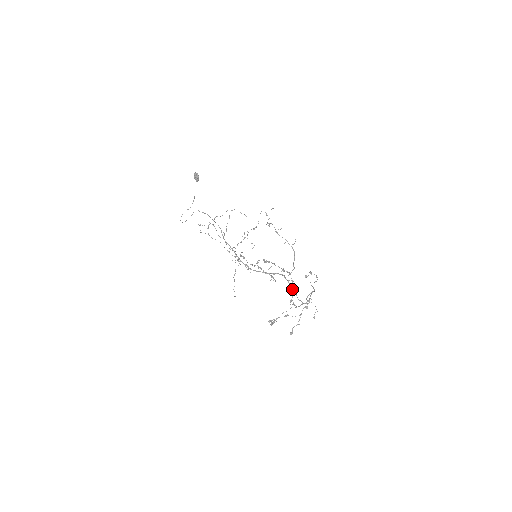
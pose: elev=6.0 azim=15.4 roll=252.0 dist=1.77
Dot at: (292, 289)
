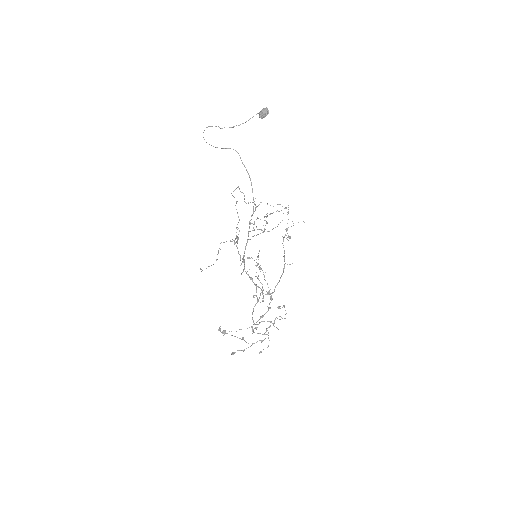
Dot at: (263, 315)
